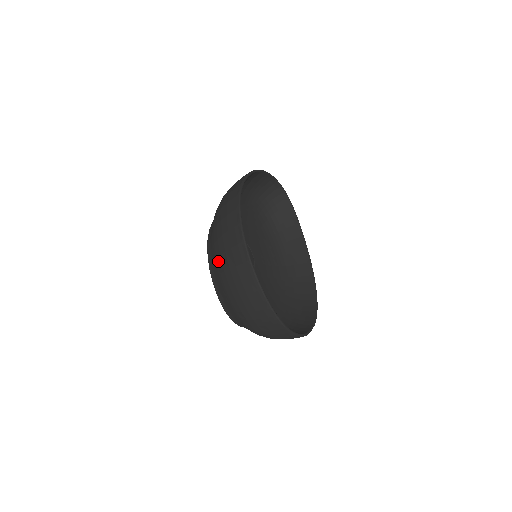
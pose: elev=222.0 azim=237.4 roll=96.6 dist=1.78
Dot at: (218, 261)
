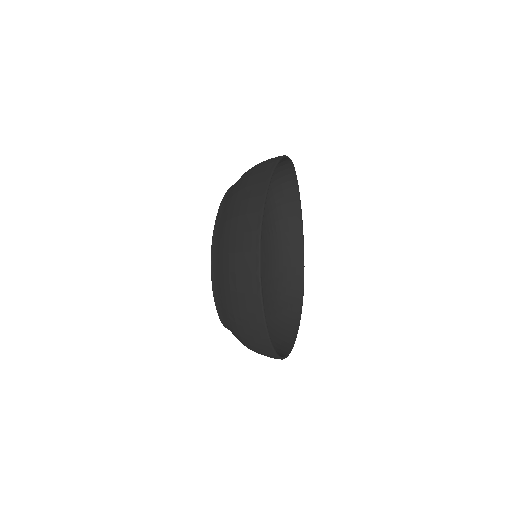
Dot at: (226, 293)
